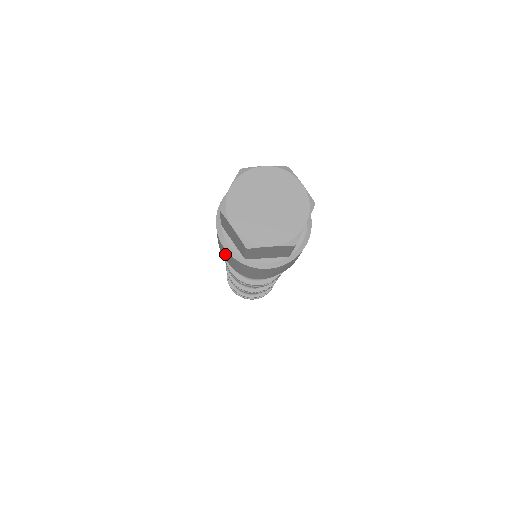
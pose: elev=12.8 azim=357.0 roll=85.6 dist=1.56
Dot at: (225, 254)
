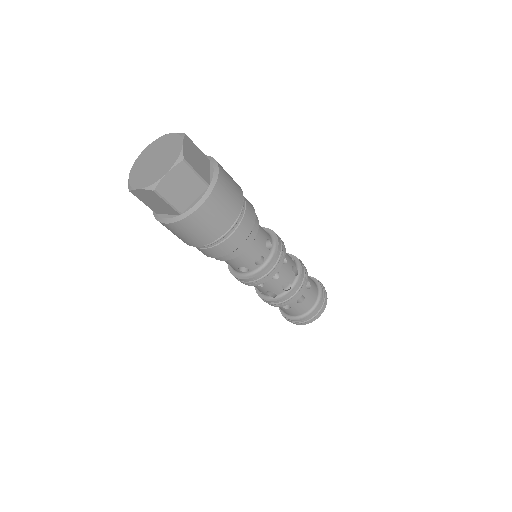
Dot at: (180, 235)
